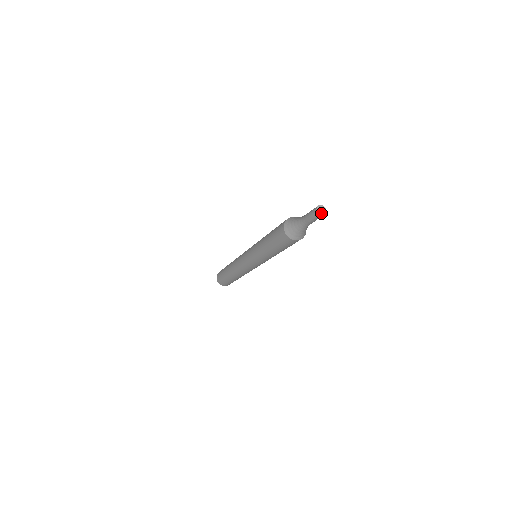
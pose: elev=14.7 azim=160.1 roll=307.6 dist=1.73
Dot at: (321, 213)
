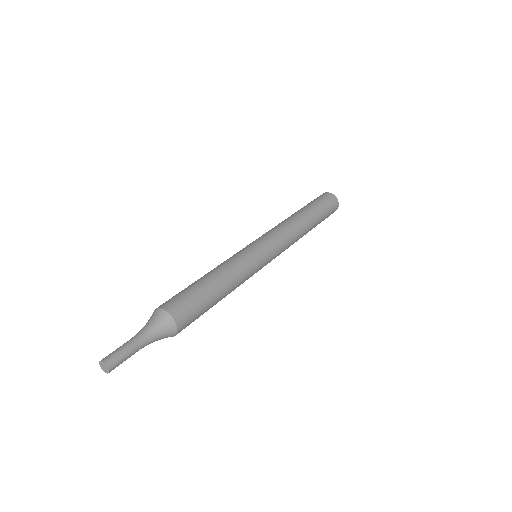
Dot at: (103, 368)
